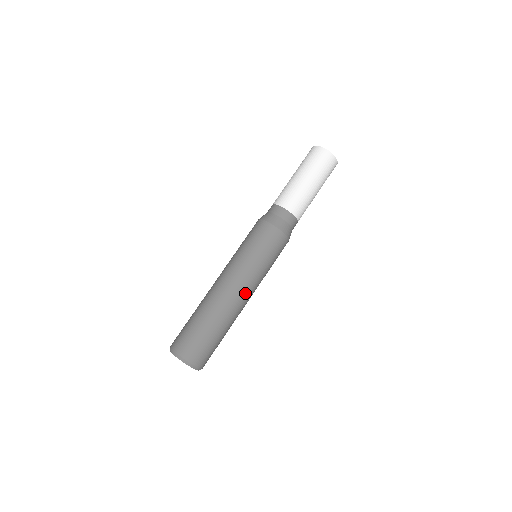
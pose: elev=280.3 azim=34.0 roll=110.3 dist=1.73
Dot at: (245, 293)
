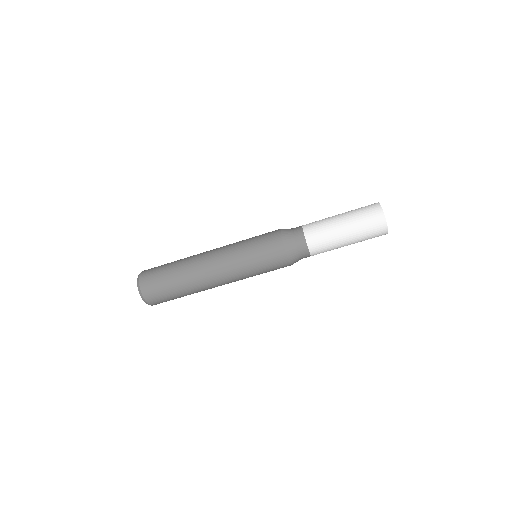
Dot at: (221, 279)
